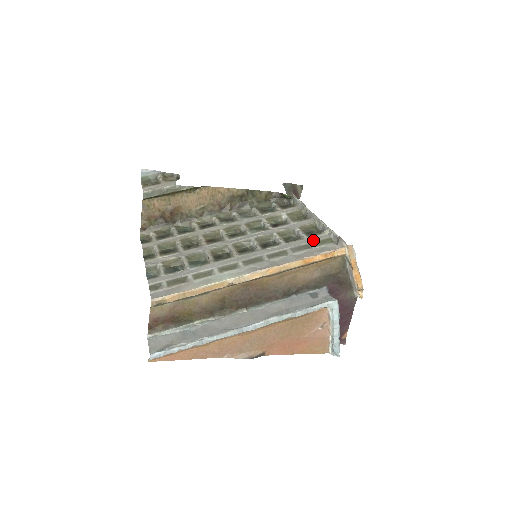
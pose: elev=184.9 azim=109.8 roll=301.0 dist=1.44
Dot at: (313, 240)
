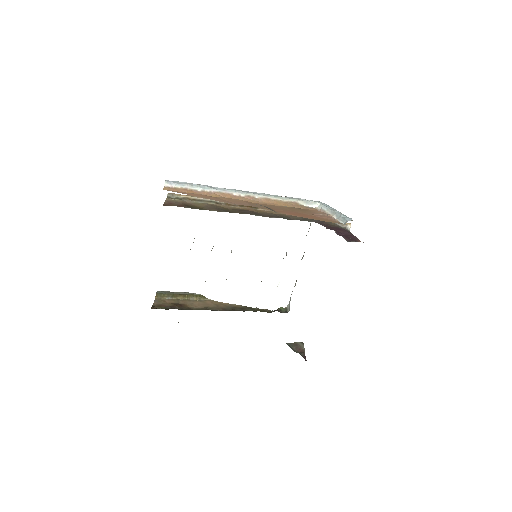
Dot at: occluded
